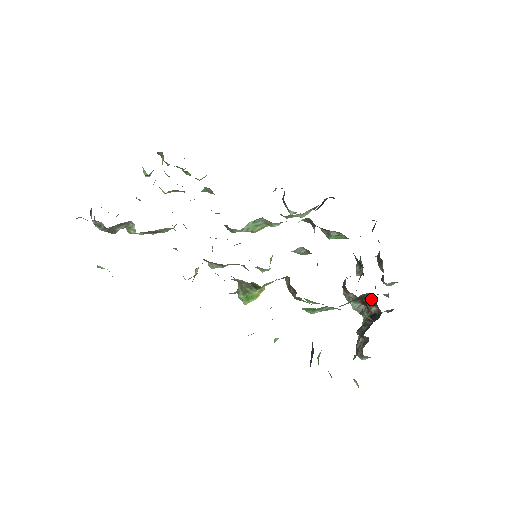
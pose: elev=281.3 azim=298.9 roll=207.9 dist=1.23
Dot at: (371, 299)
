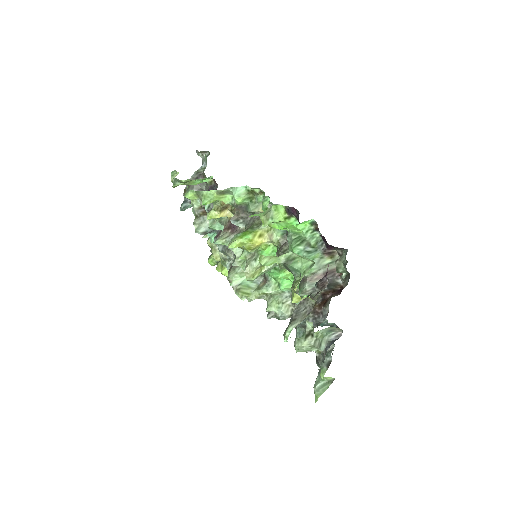
Dot at: (338, 290)
